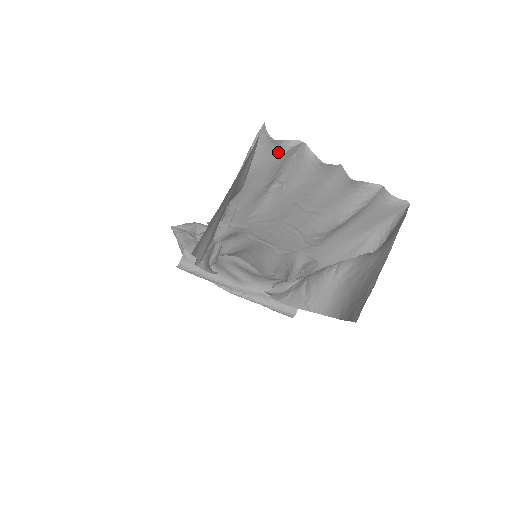
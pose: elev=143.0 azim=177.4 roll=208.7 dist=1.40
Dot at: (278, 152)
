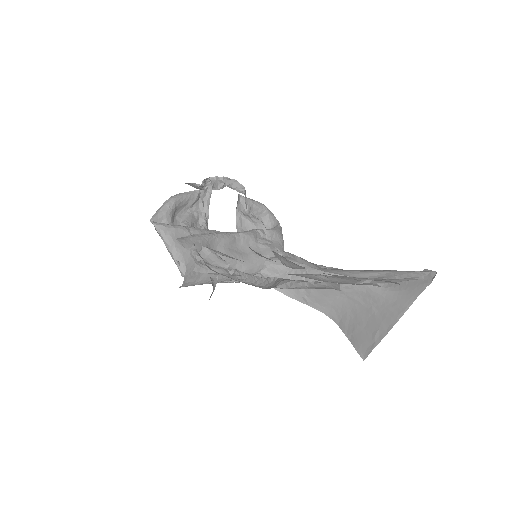
Dot at: occluded
